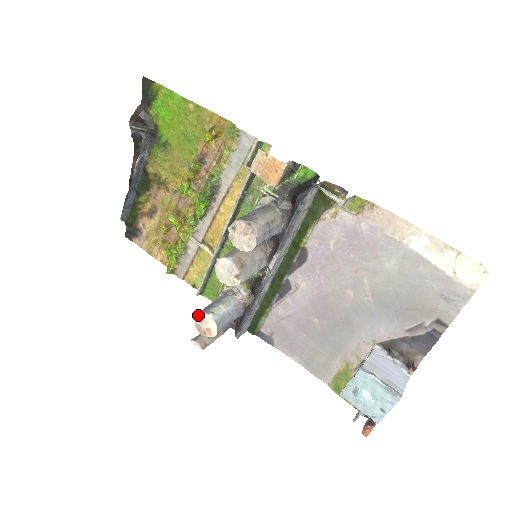
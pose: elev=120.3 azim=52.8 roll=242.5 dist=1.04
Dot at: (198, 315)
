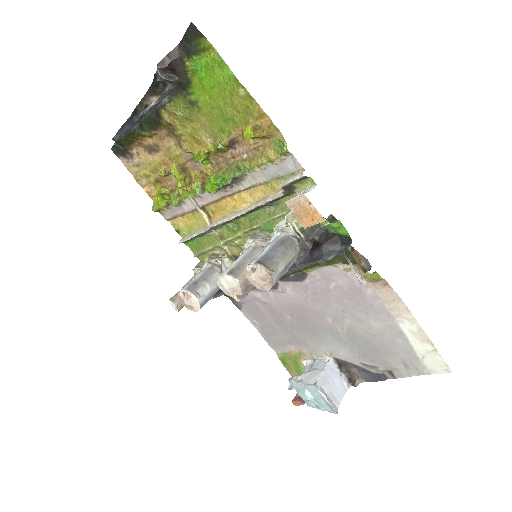
Dot at: (184, 292)
